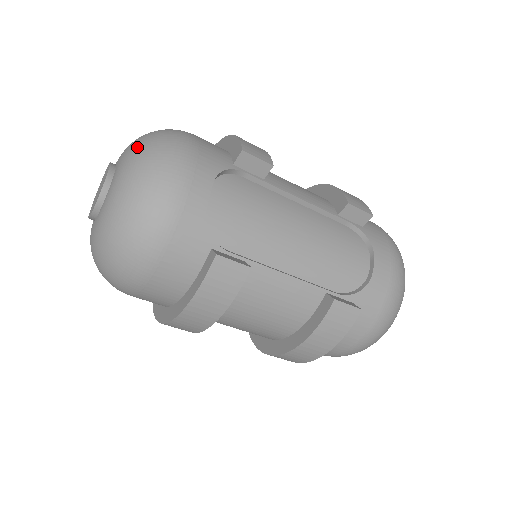
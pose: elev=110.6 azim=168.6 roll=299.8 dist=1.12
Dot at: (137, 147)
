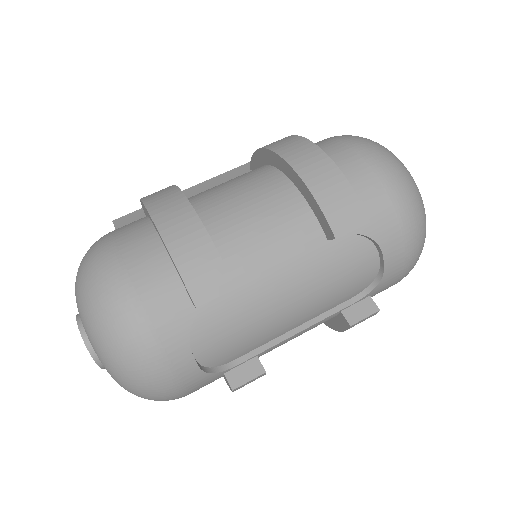
Dot at: (97, 345)
